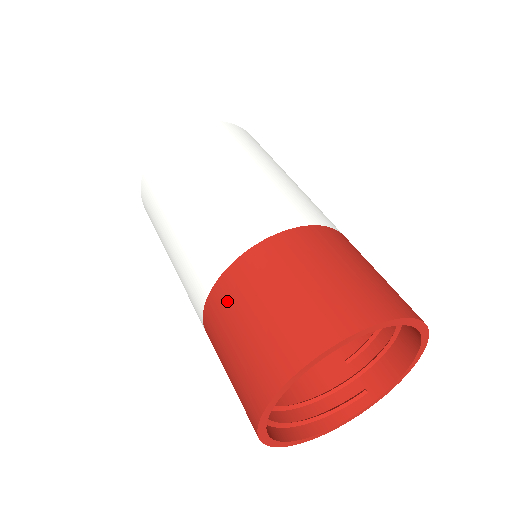
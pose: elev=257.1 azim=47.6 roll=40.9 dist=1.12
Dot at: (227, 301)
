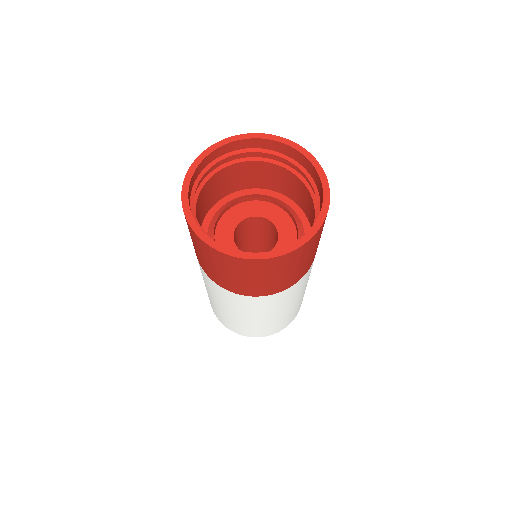
Dot at: occluded
